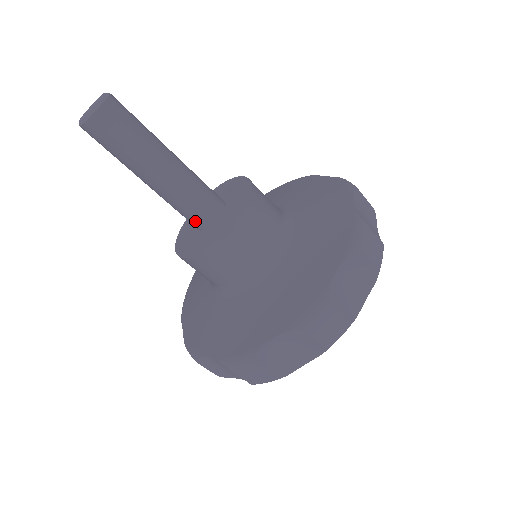
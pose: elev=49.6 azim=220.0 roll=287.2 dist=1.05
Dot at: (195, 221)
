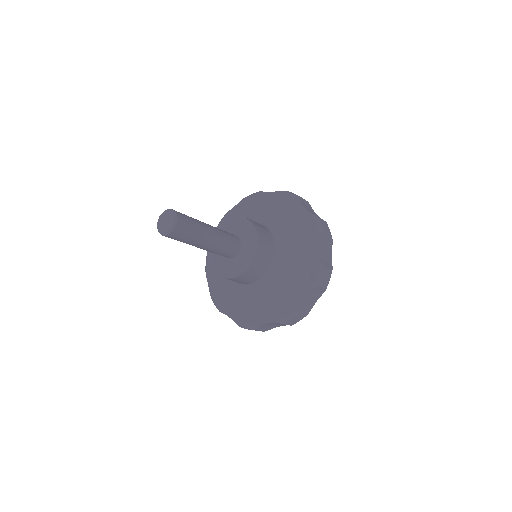
Dot at: (229, 255)
